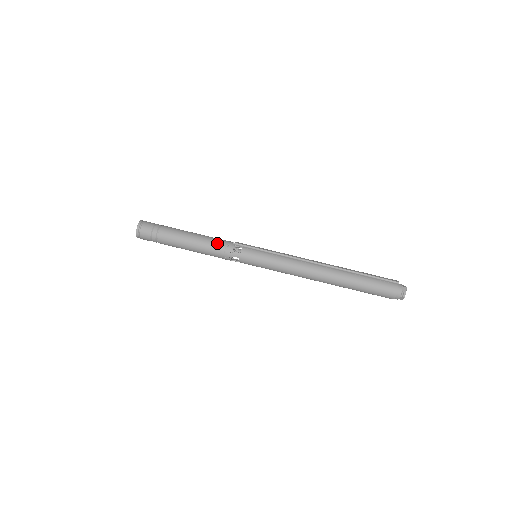
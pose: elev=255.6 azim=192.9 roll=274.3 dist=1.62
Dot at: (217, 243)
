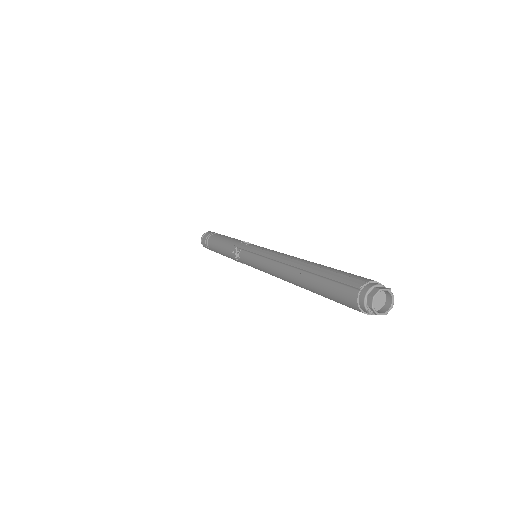
Dot at: (228, 251)
